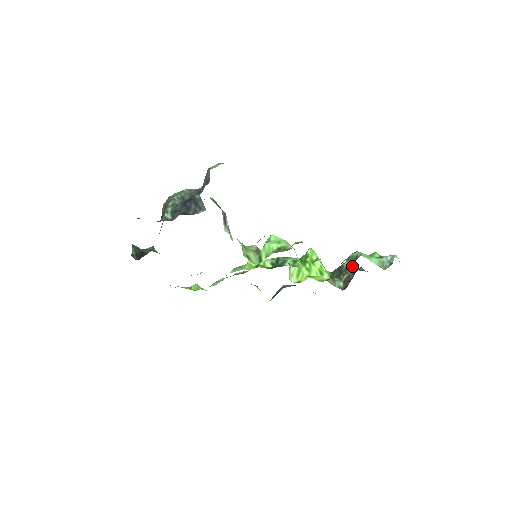
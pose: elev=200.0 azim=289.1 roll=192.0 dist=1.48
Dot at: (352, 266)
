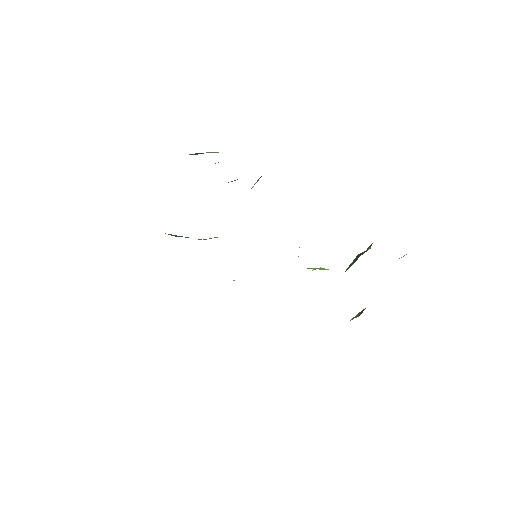
Dot at: (370, 247)
